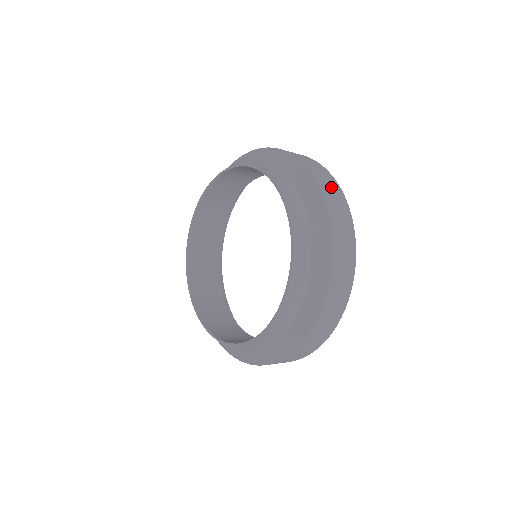
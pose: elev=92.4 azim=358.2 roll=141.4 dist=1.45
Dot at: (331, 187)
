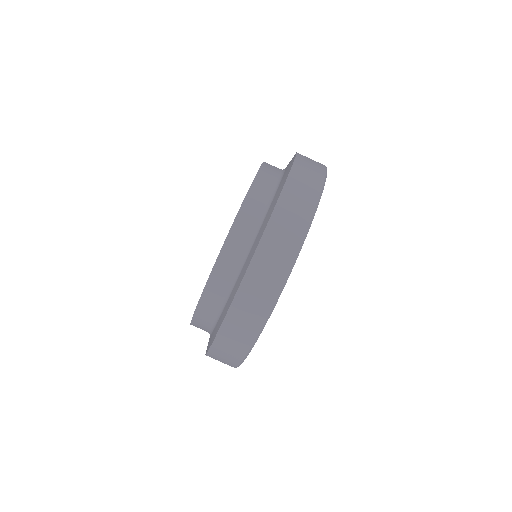
Dot at: (286, 233)
